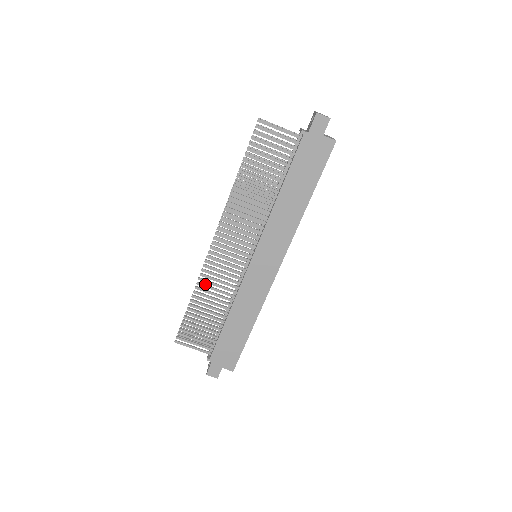
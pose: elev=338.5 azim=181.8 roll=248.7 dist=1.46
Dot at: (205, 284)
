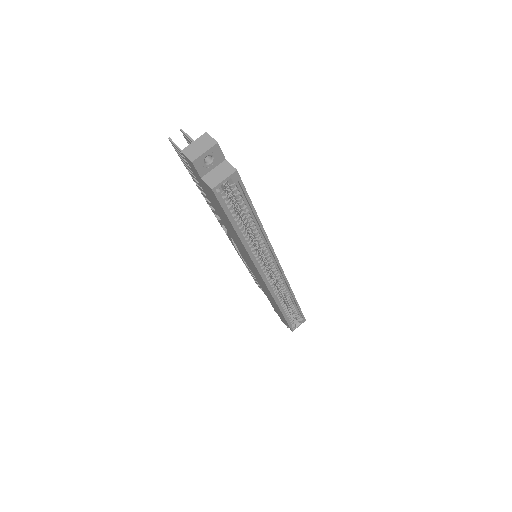
Dot at: occluded
